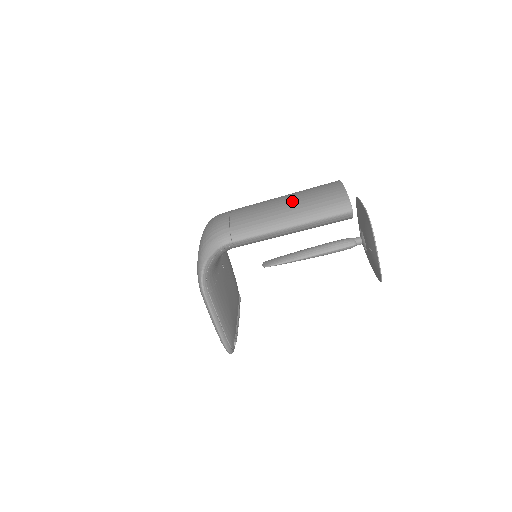
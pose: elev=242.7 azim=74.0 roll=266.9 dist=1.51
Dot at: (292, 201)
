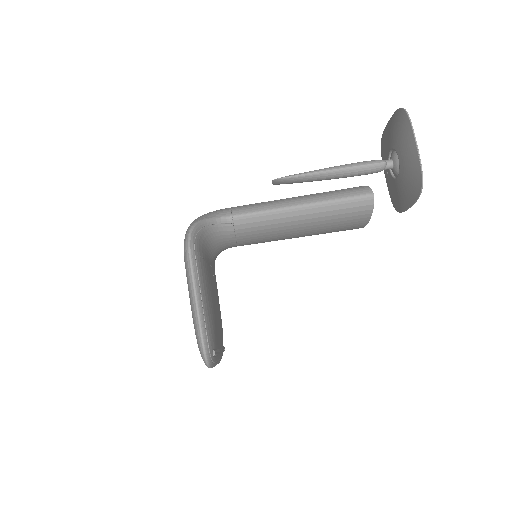
Dot at: occluded
